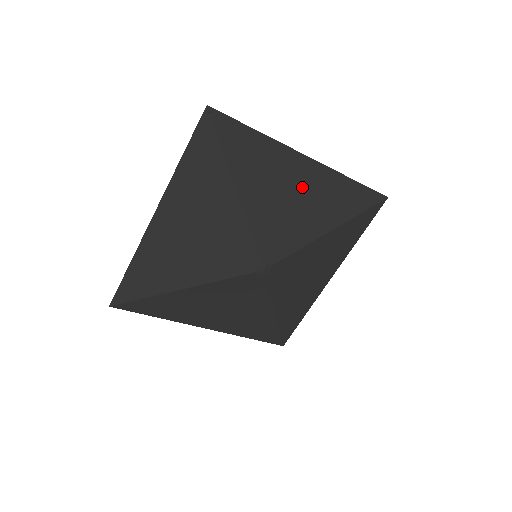
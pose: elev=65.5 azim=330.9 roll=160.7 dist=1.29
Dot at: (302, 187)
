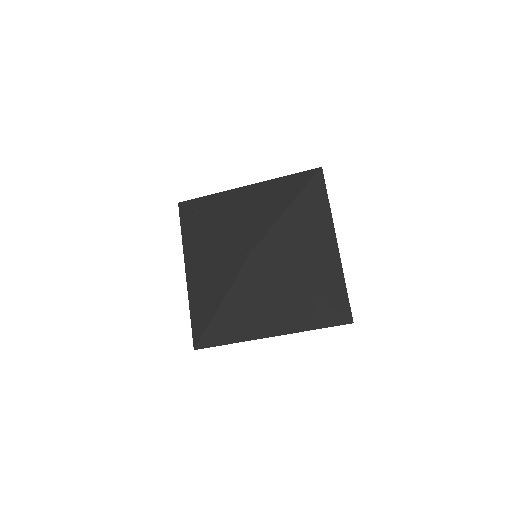
Dot at: (252, 200)
